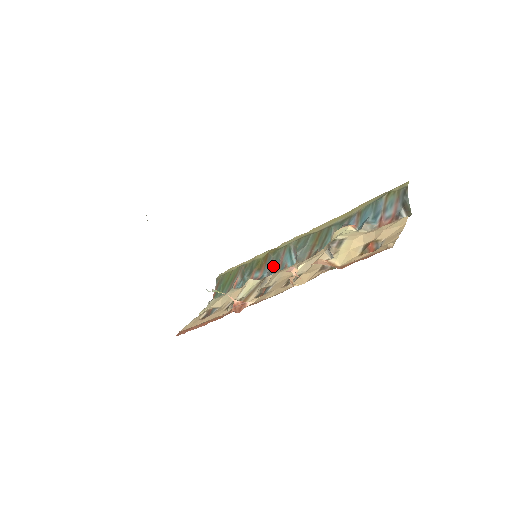
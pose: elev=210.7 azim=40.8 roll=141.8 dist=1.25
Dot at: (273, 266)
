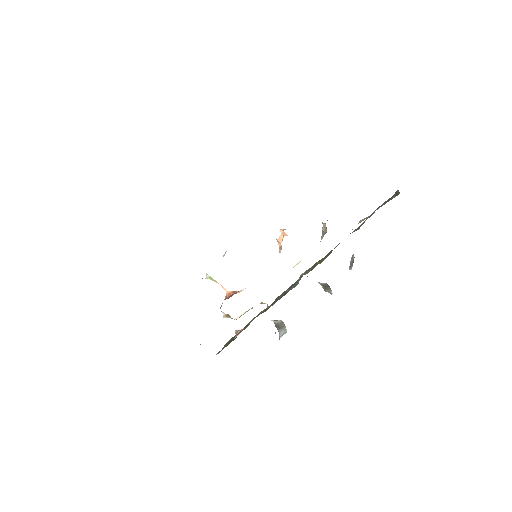
Dot at: (278, 298)
